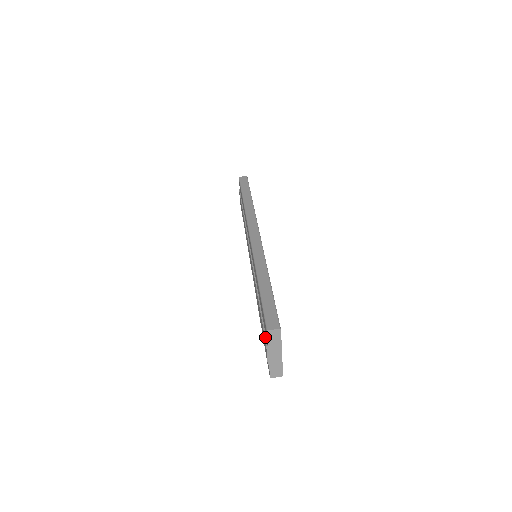
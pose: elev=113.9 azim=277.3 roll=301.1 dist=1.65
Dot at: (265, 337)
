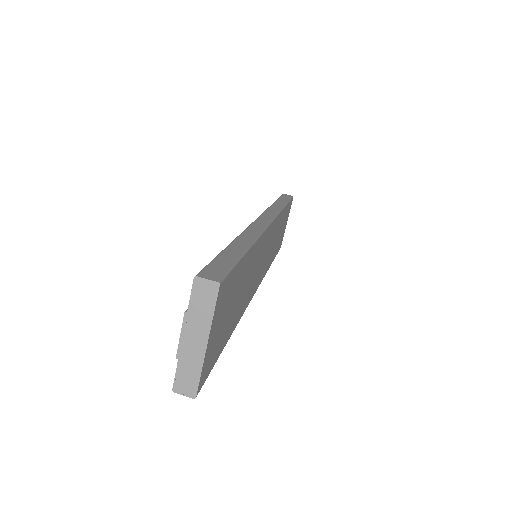
Dot at: occluded
